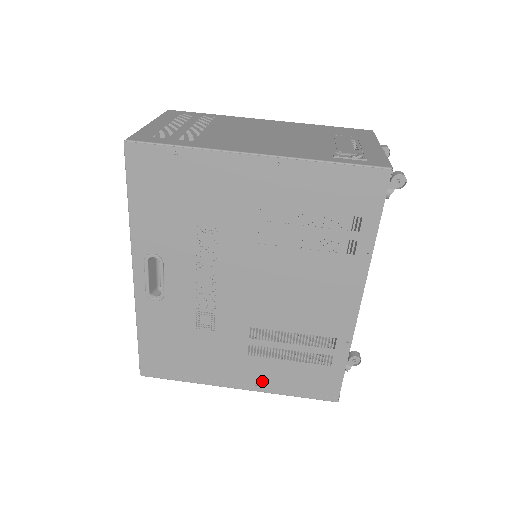
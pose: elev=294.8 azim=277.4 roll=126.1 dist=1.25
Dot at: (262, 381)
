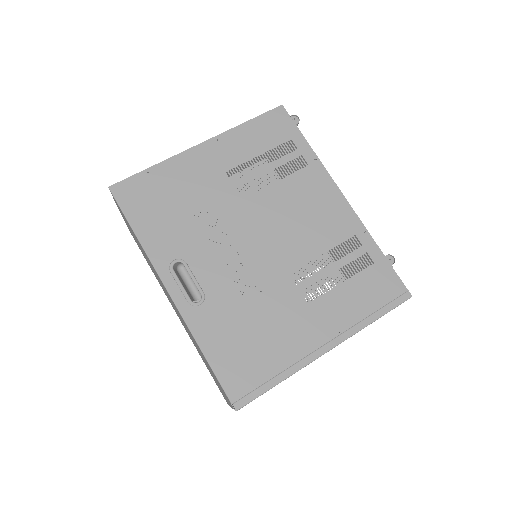
Dot at: (340, 323)
